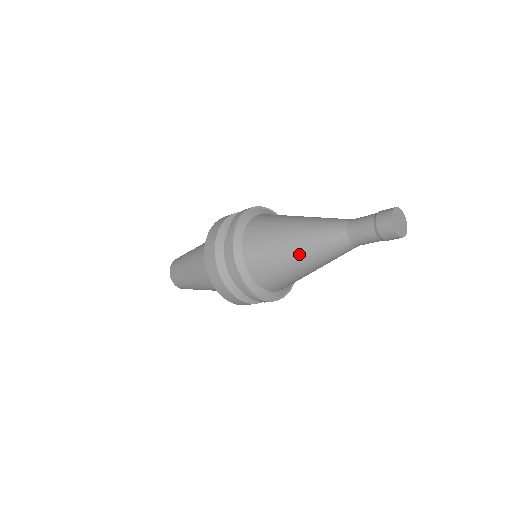
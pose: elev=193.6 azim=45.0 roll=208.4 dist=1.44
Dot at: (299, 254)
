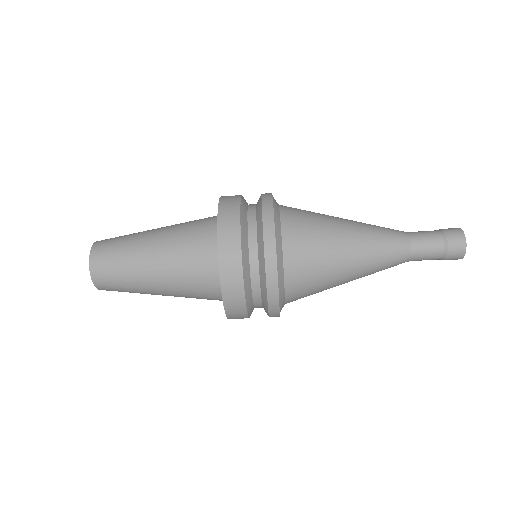
Dot at: (355, 253)
